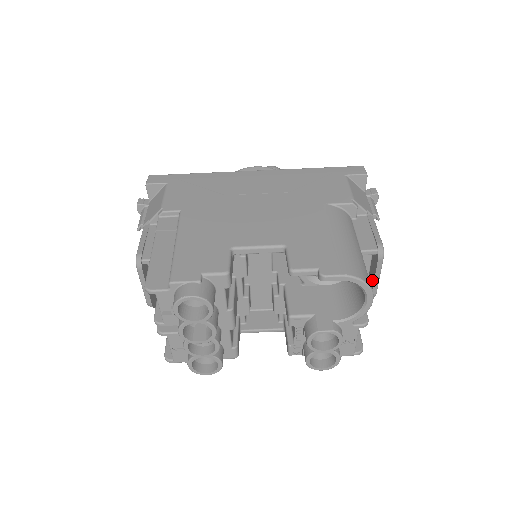
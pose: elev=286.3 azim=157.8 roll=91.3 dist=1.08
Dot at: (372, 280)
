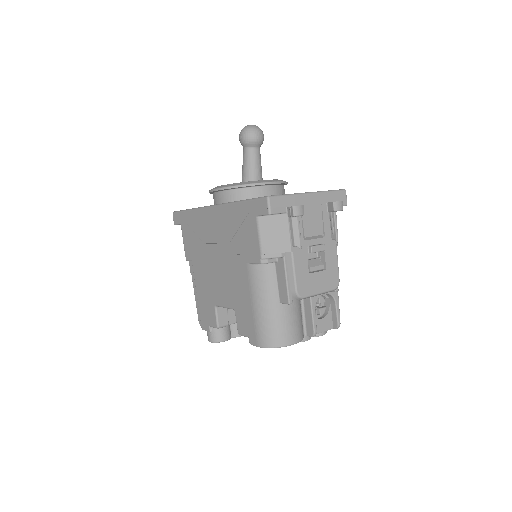
Dot at: occluded
